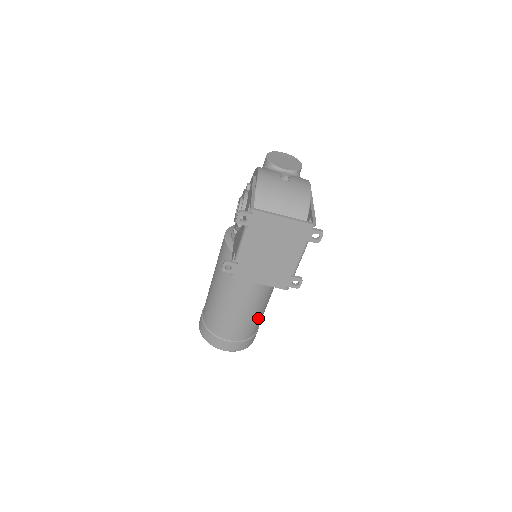
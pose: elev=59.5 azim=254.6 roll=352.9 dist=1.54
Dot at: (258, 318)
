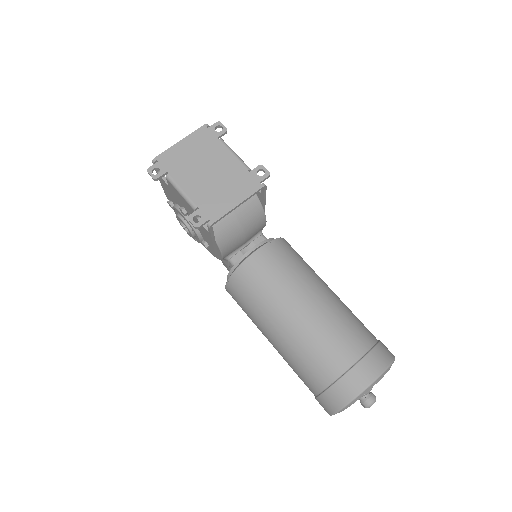
Dot at: (347, 313)
